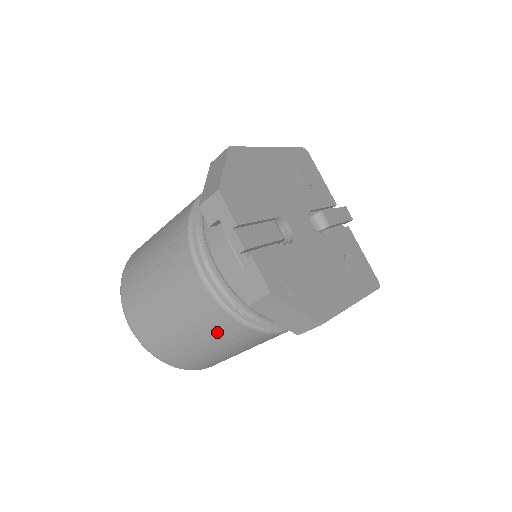
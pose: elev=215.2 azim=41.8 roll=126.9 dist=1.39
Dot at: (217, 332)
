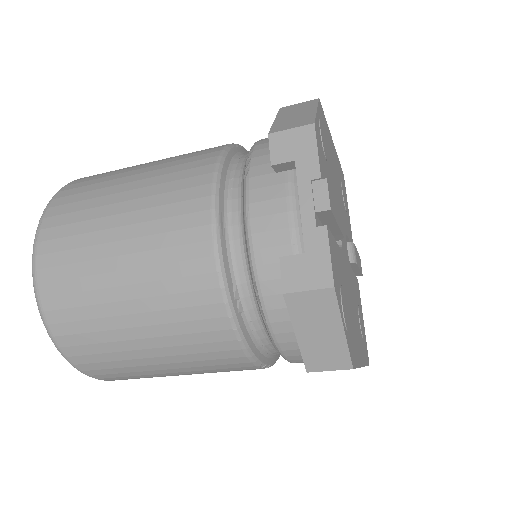
Dot at: (182, 323)
